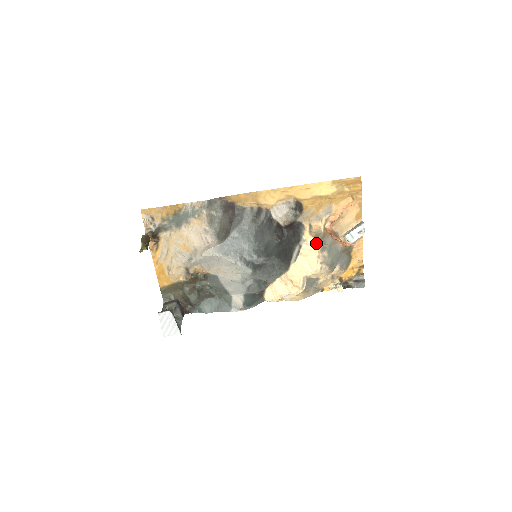
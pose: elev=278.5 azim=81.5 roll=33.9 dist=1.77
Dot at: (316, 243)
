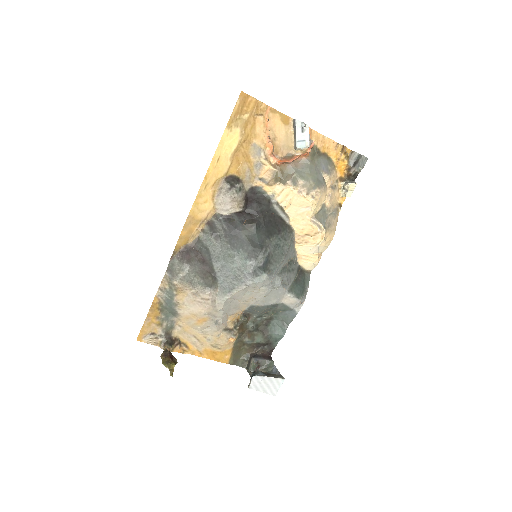
Dot at: (283, 186)
